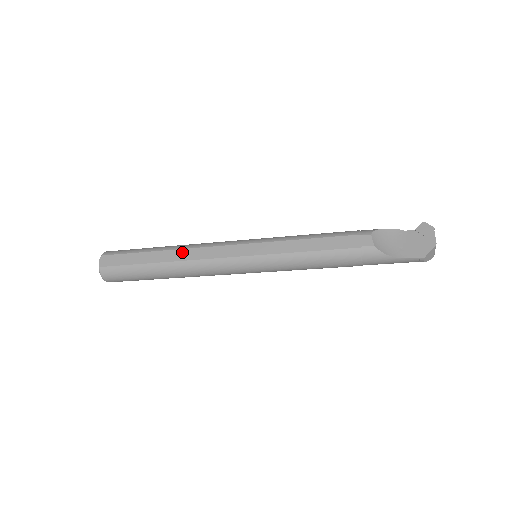
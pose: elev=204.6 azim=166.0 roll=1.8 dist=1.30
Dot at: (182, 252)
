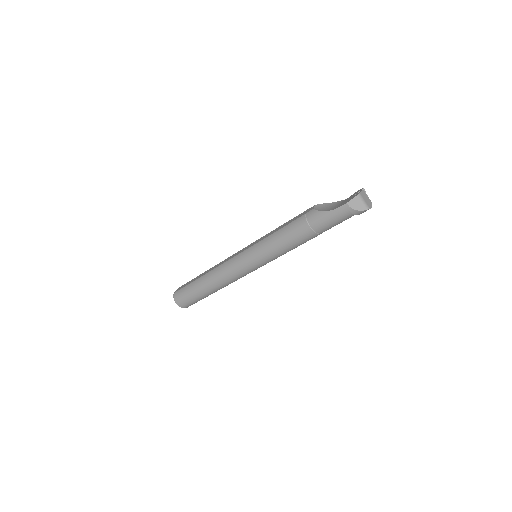
Dot at: (214, 266)
